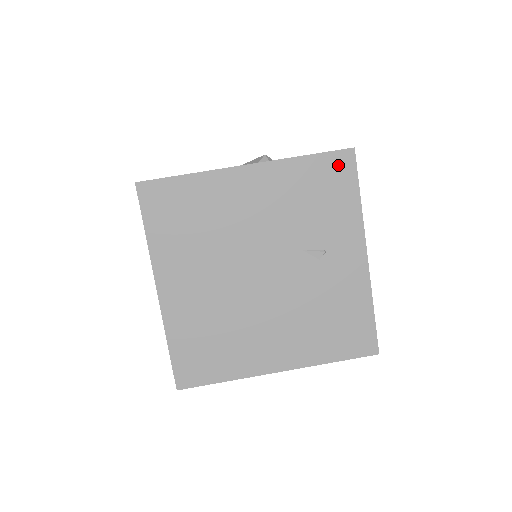
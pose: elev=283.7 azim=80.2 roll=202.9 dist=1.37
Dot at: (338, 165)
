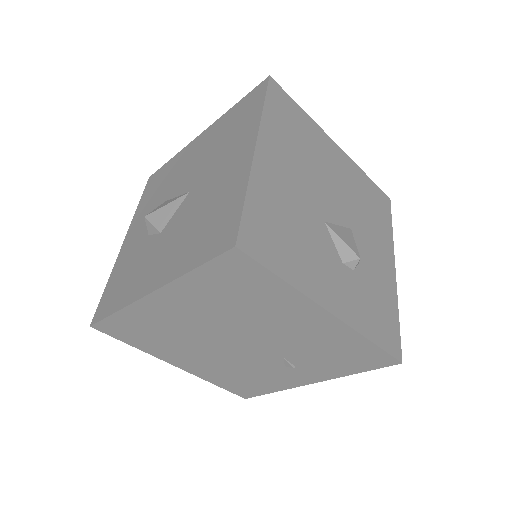
Dot at: (378, 359)
